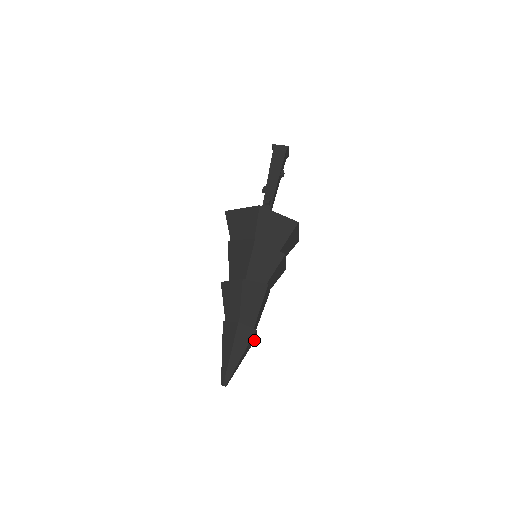
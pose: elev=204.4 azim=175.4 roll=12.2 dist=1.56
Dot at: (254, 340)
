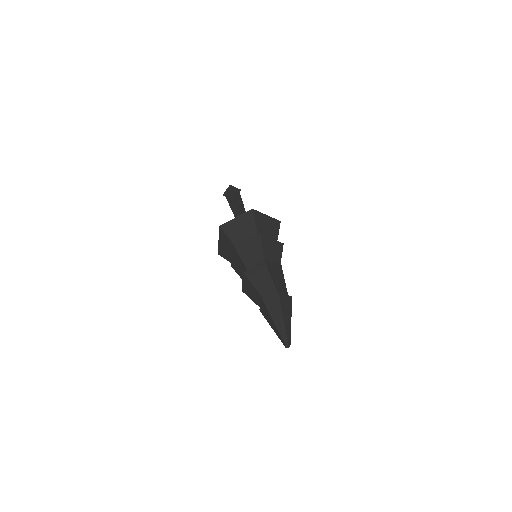
Dot at: (290, 301)
